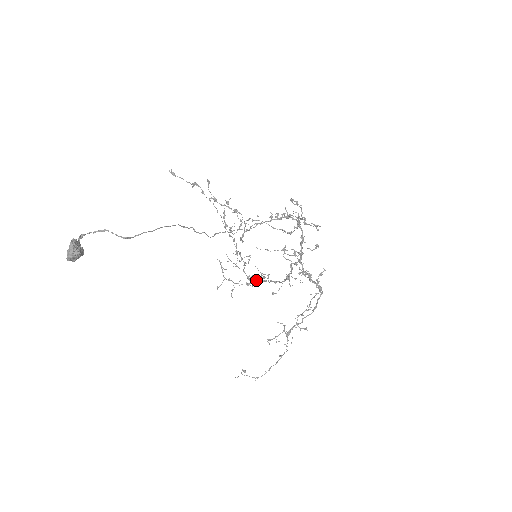
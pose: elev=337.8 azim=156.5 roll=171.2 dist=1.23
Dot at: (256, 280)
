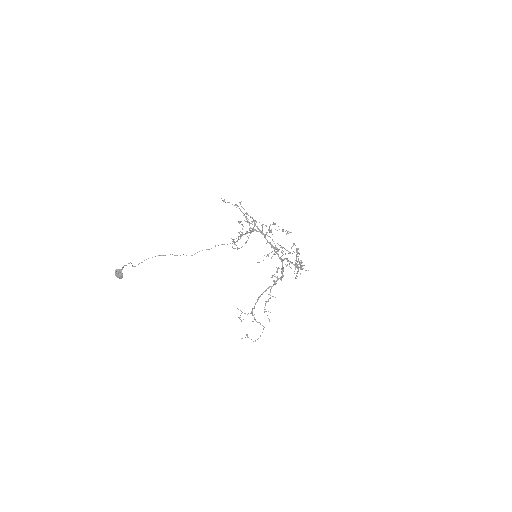
Dot at: (301, 265)
